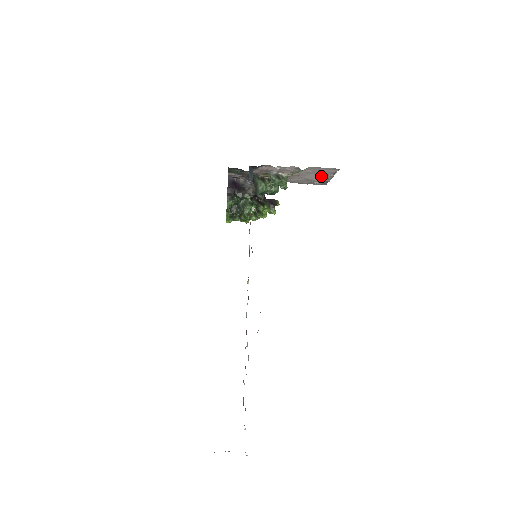
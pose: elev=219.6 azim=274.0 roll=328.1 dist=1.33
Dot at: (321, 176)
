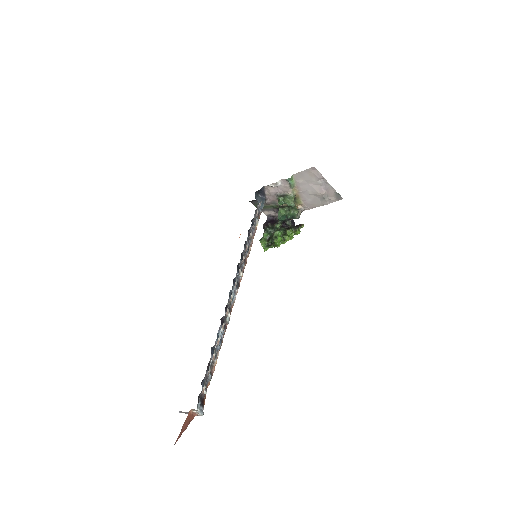
Dot at: (319, 186)
